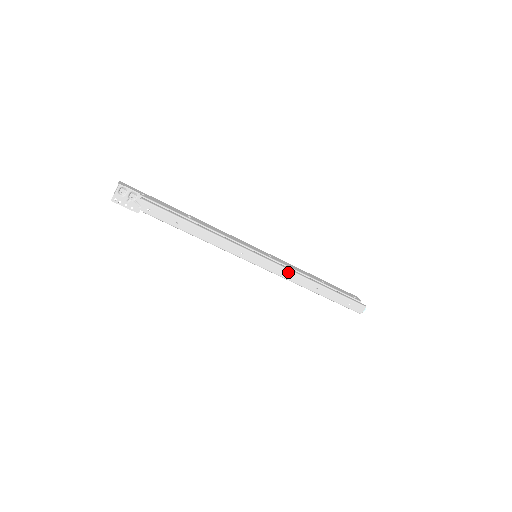
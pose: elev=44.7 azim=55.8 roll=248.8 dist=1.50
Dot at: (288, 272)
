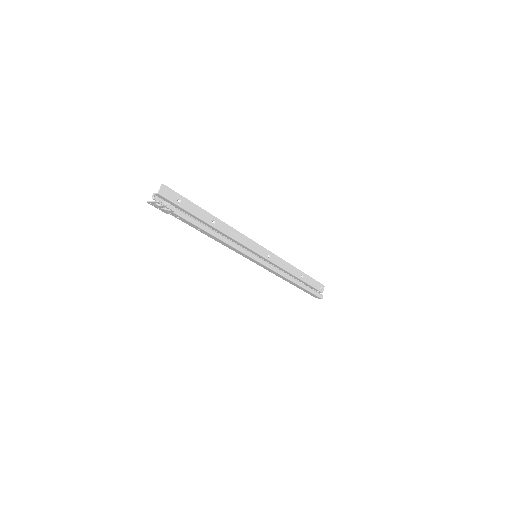
Dot at: (275, 272)
